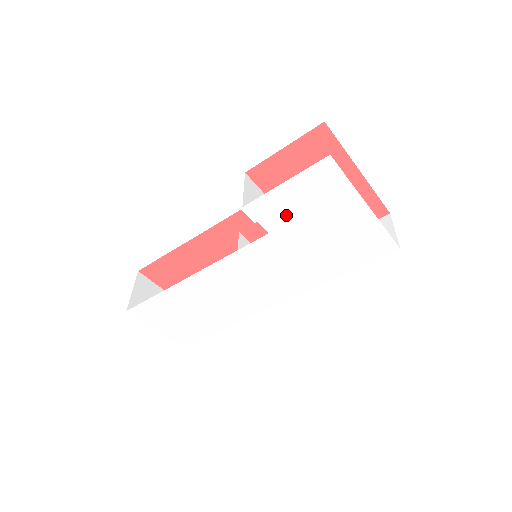
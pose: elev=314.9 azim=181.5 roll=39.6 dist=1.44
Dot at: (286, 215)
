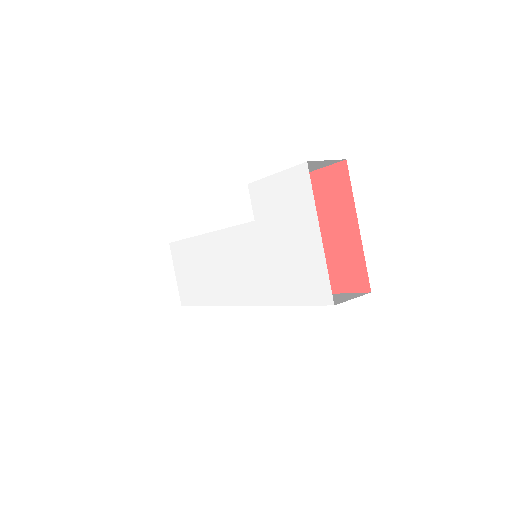
Dot at: (269, 208)
